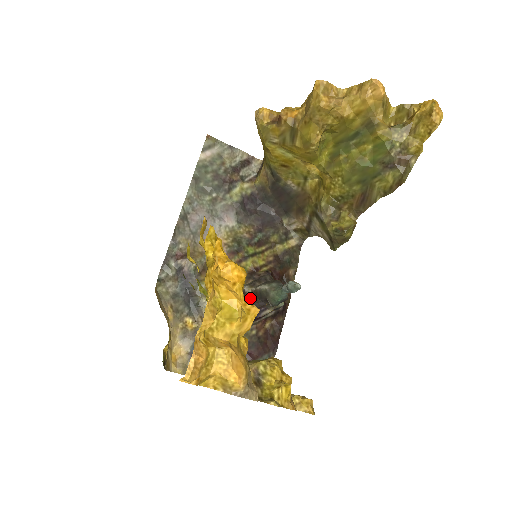
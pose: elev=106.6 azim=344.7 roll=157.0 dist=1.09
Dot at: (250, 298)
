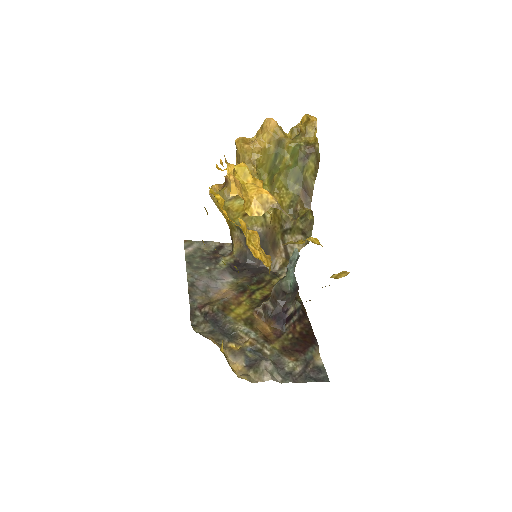
Dot at: (271, 306)
